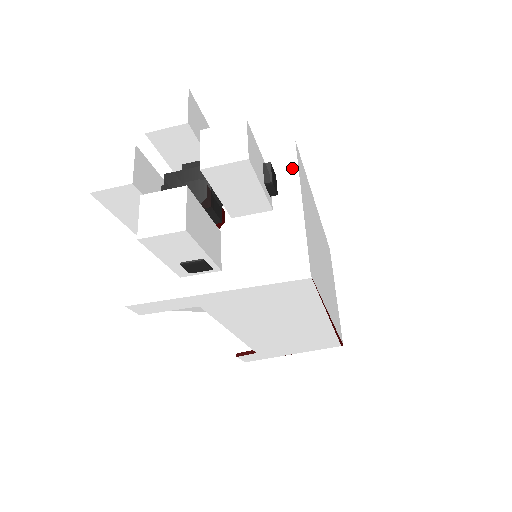
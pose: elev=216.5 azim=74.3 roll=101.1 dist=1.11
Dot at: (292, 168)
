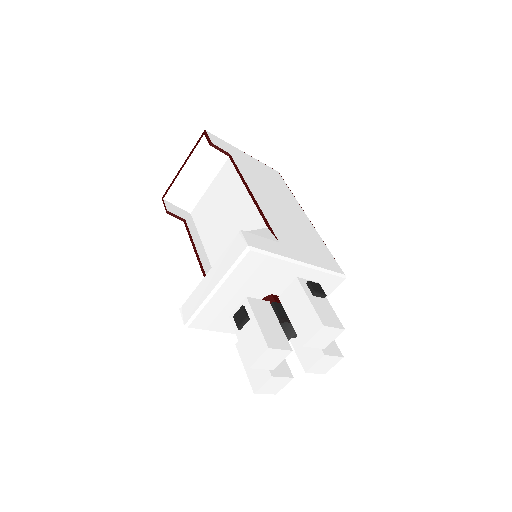
Dot at: (329, 293)
